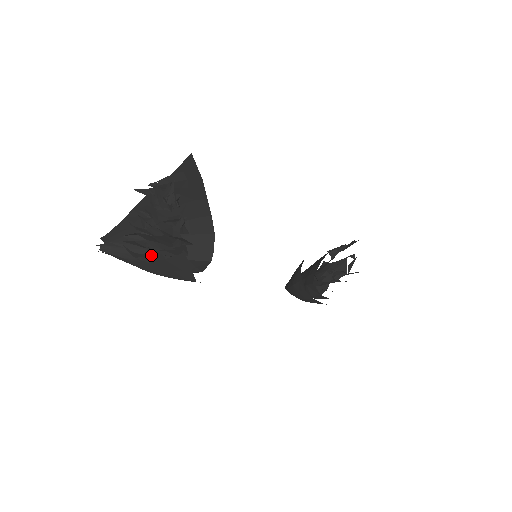
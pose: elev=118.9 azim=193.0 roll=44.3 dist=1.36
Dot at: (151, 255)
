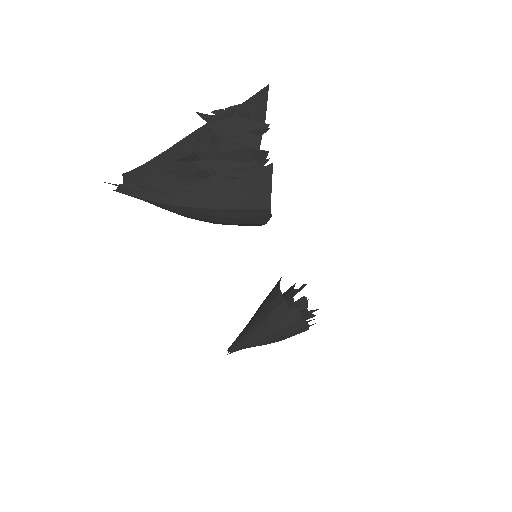
Dot at: (213, 180)
